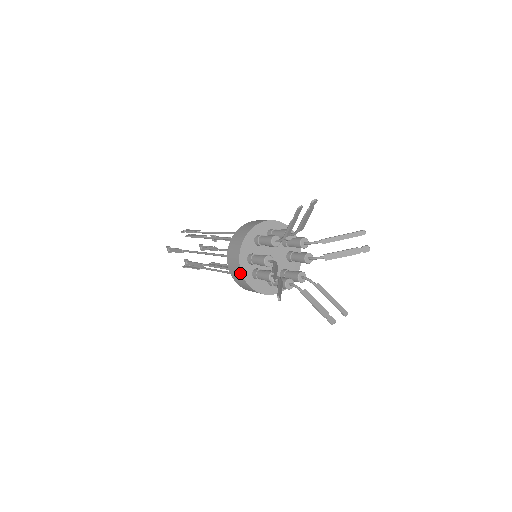
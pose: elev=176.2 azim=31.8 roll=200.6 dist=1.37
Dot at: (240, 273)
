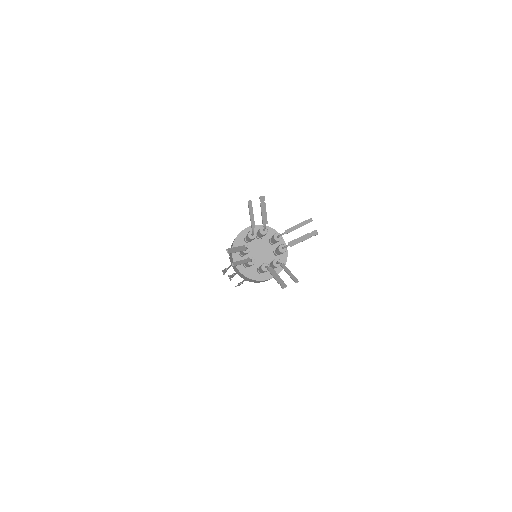
Dot at: occluded
